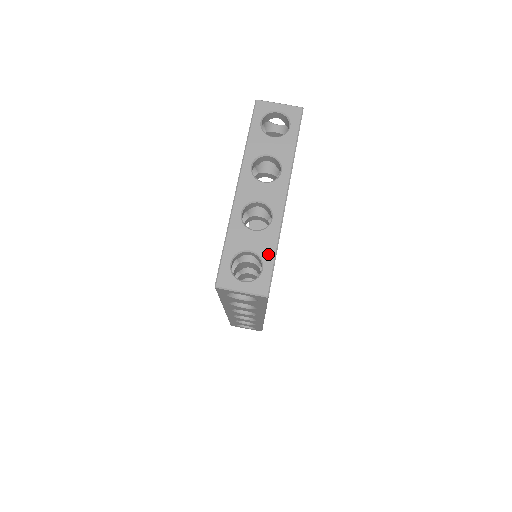
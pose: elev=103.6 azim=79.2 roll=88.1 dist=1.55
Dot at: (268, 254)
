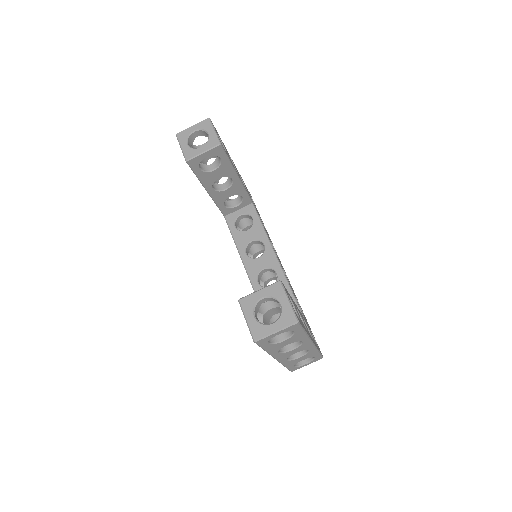
Dot at: (315, 355)
